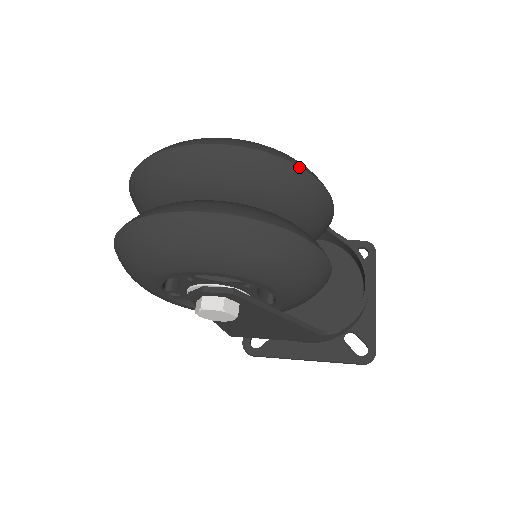
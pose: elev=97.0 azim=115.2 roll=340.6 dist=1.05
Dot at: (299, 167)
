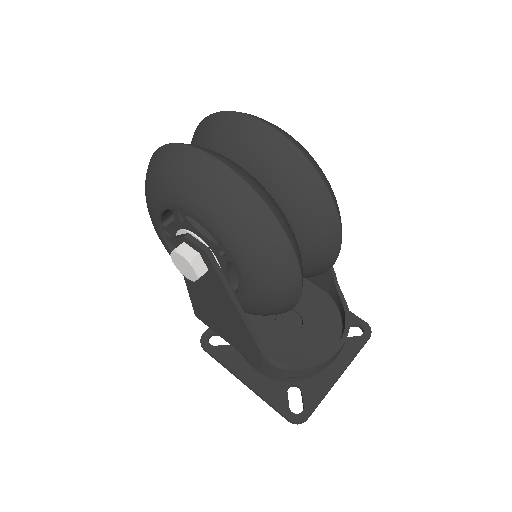
Dot at: (325, 184)
